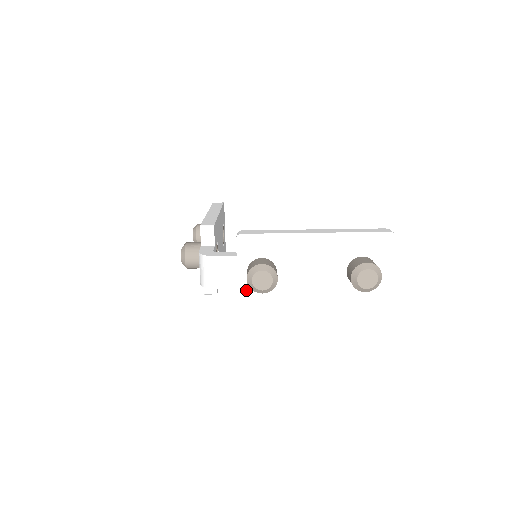
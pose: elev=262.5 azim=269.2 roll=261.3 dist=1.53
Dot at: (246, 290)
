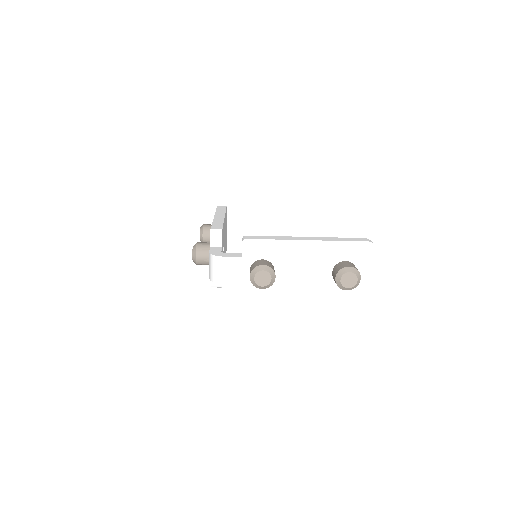
Dot at: (248, 285)
